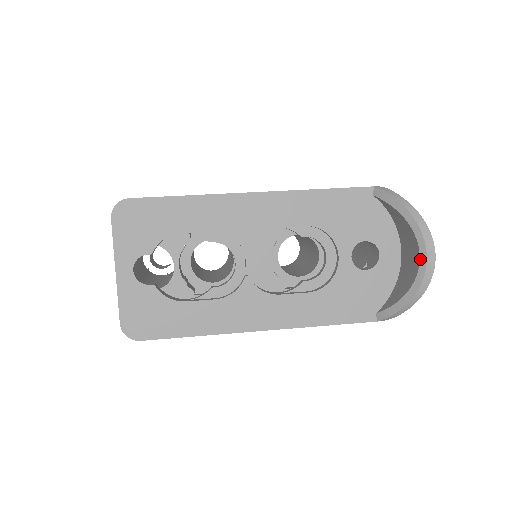
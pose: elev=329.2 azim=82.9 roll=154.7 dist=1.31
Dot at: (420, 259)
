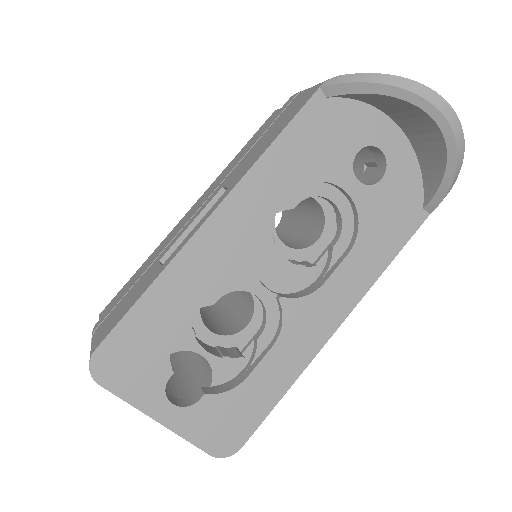
Dot at: (438, 124)
